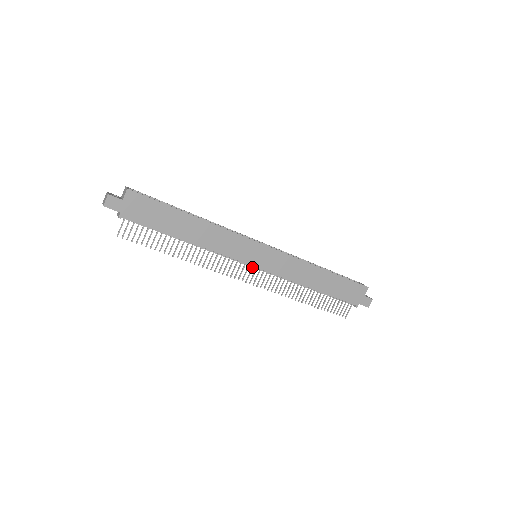
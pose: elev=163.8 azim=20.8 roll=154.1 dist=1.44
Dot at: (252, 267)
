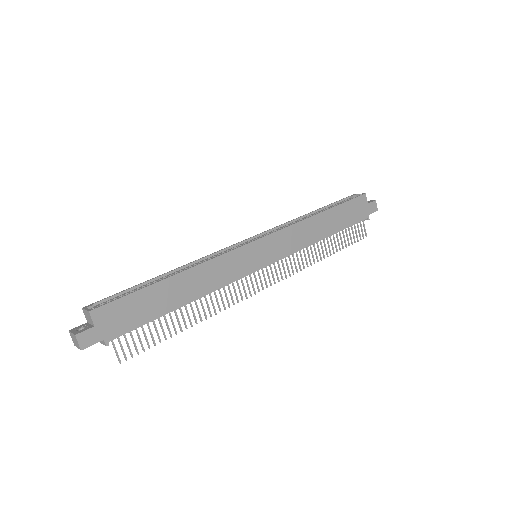
Dot at: (262, 269)
